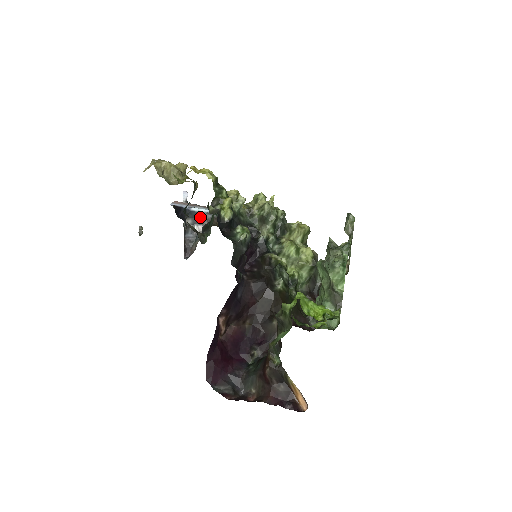
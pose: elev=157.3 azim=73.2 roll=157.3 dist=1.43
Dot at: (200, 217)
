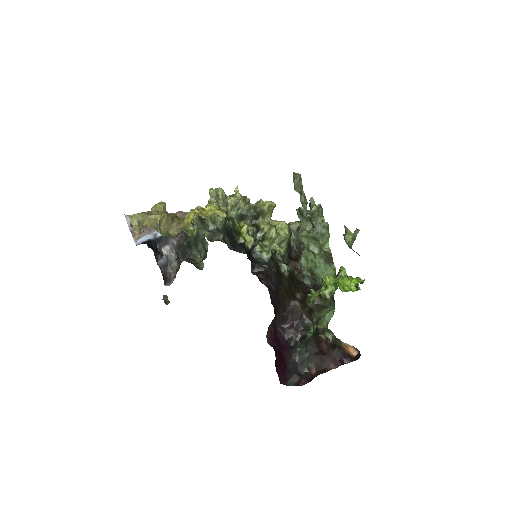
Dot at: (166, 239)
